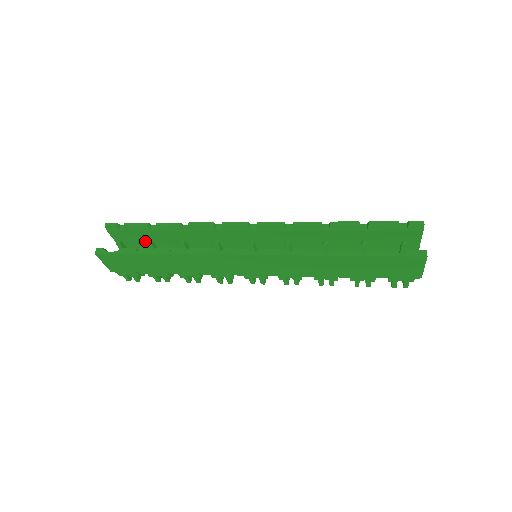
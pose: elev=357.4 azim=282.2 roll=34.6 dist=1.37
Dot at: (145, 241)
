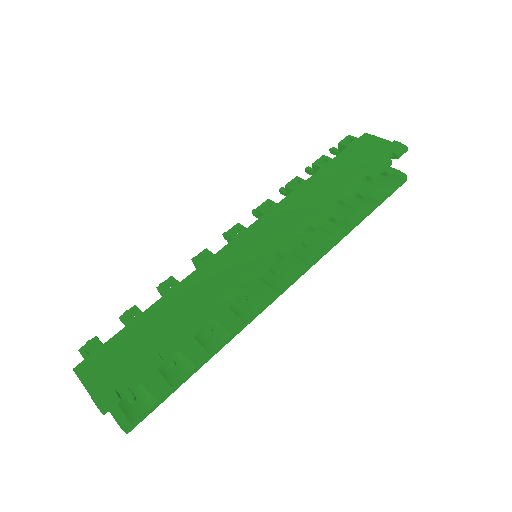
Dot at: (131, 354)
